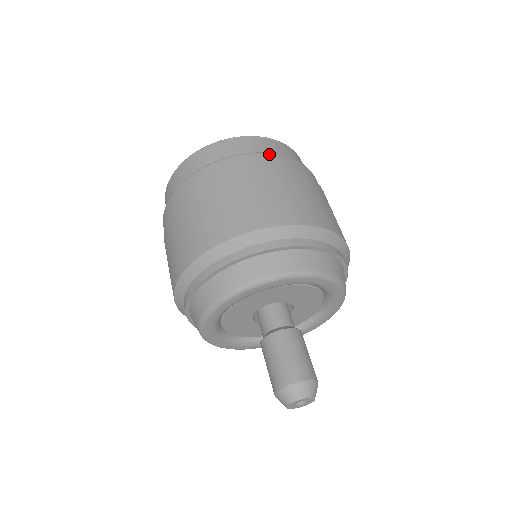
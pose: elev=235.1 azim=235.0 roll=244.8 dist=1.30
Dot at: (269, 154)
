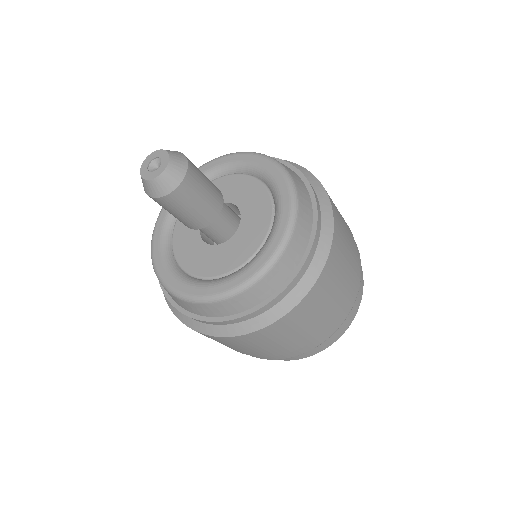
Dot at: occluded
